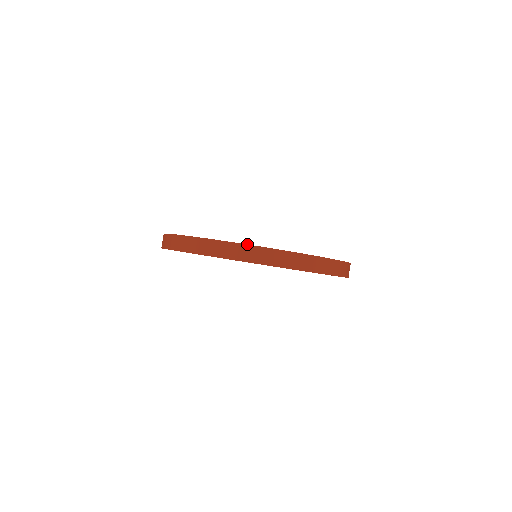
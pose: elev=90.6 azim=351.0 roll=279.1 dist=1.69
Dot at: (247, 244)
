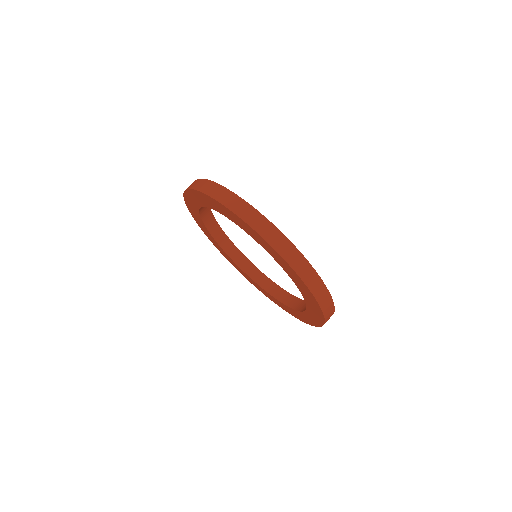
Dot at: occluded
